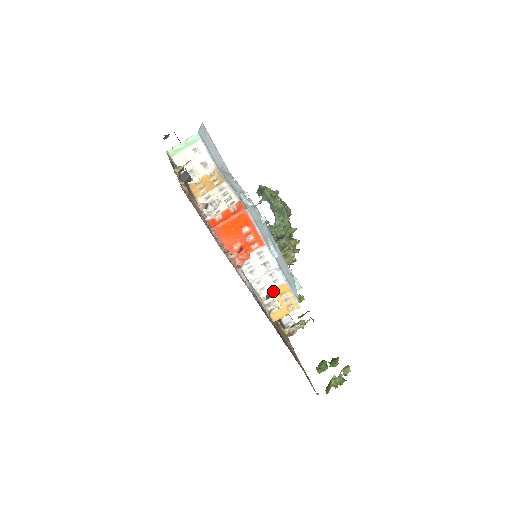
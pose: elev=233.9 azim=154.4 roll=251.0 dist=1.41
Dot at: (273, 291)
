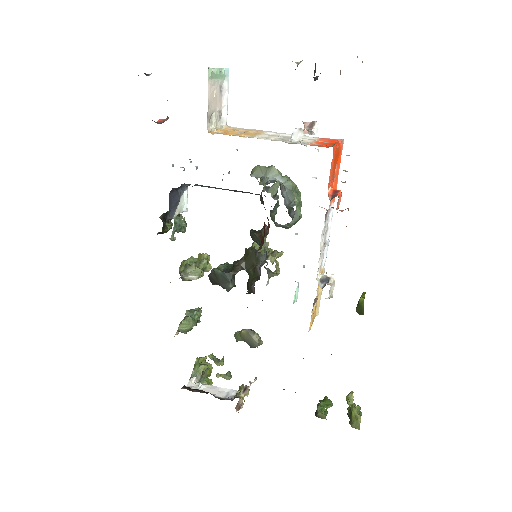
Dot at: occluded
